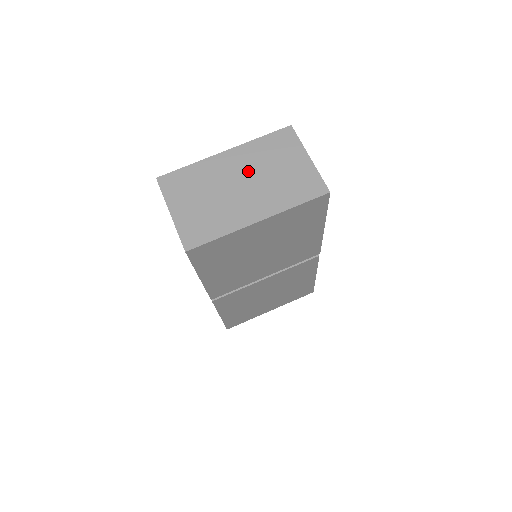
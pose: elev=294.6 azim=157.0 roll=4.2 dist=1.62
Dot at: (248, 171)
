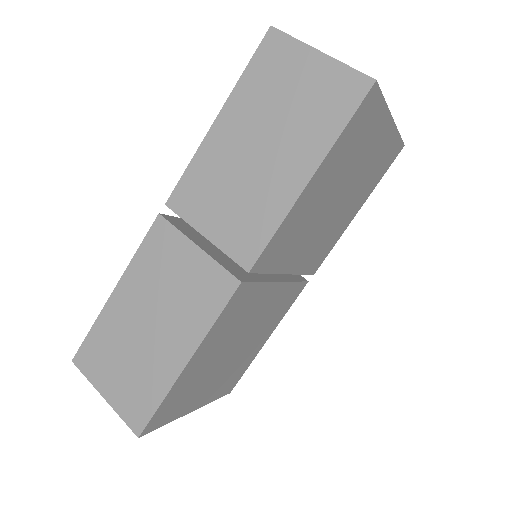
Dot at: occluded
